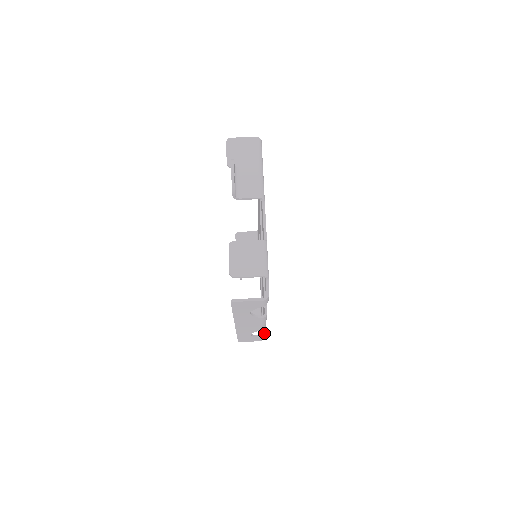
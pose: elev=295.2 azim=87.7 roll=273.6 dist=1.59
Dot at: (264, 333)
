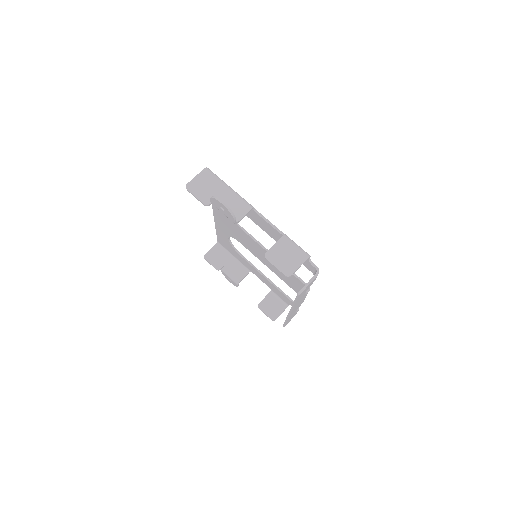
Dot at: occluded
